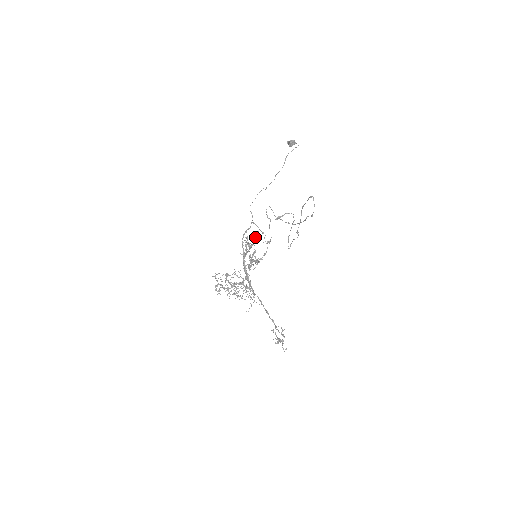
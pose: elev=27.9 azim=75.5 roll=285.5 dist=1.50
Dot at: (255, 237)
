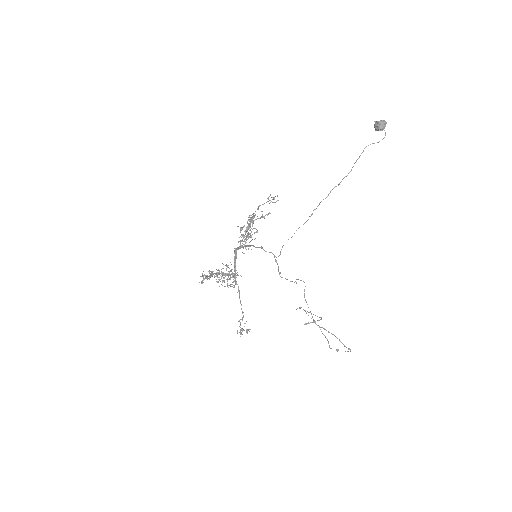
Dot at: (263, 217)
